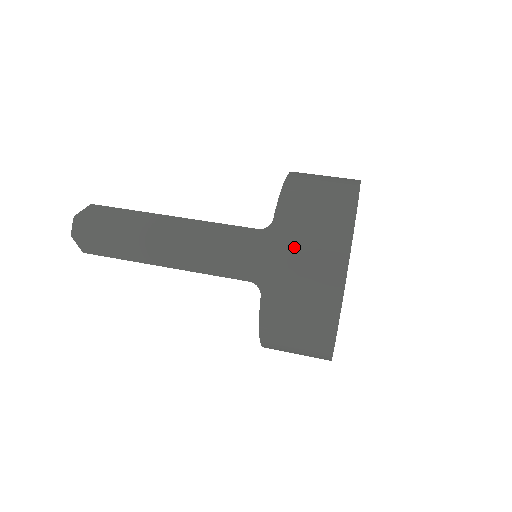
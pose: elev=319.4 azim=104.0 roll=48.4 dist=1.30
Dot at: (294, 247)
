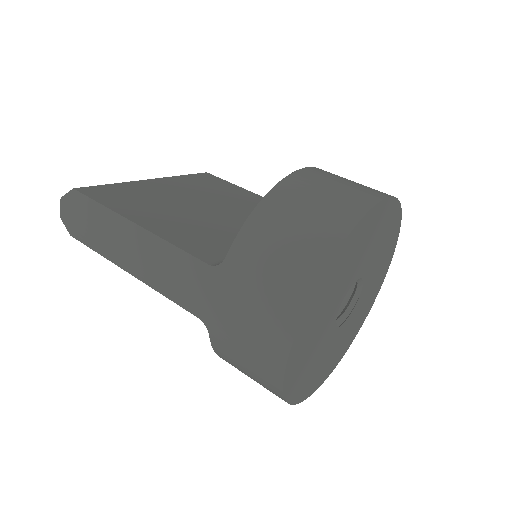
Dot at: (240, 299)
